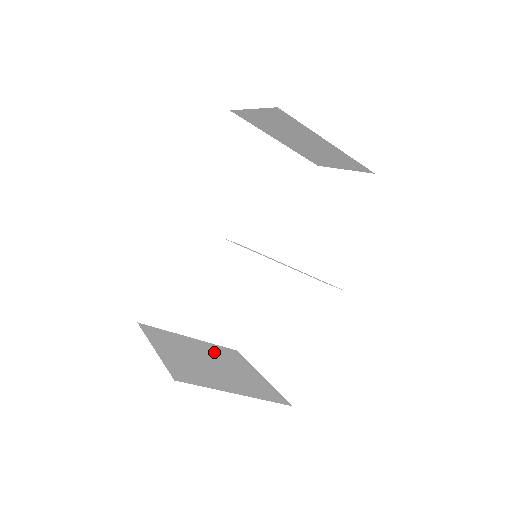
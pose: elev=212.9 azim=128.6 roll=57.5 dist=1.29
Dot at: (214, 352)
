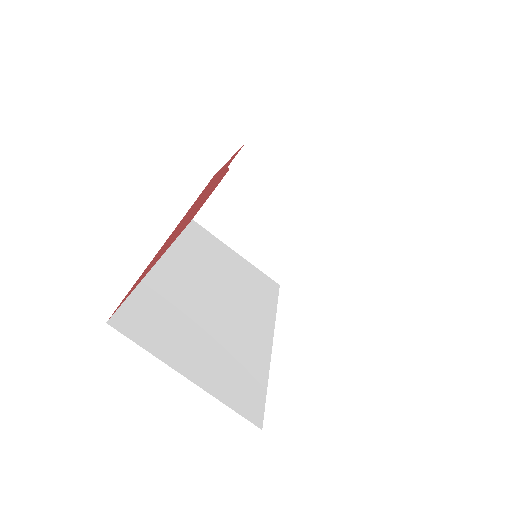
Dot at: occluded
